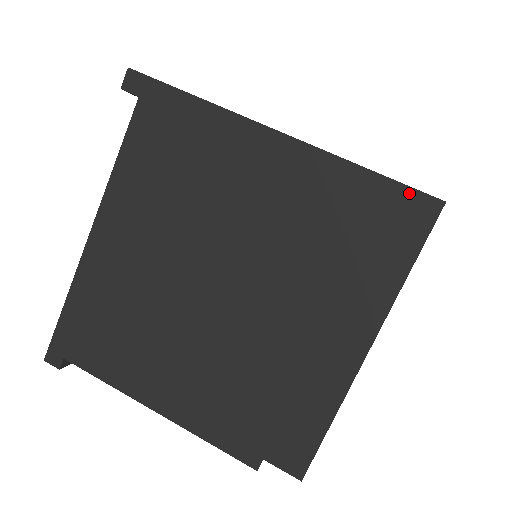
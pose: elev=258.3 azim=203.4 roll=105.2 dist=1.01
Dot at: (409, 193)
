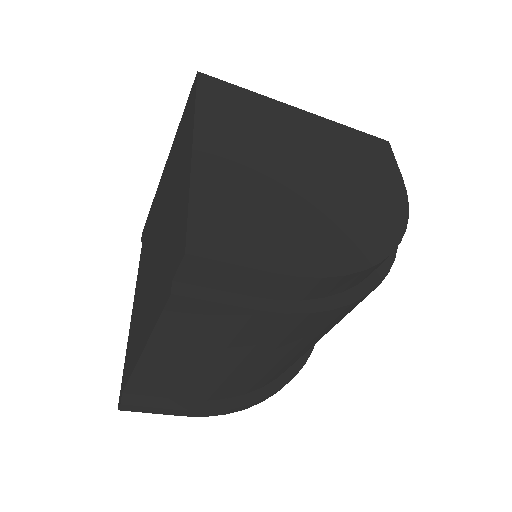
Dot at: (190, 94)
